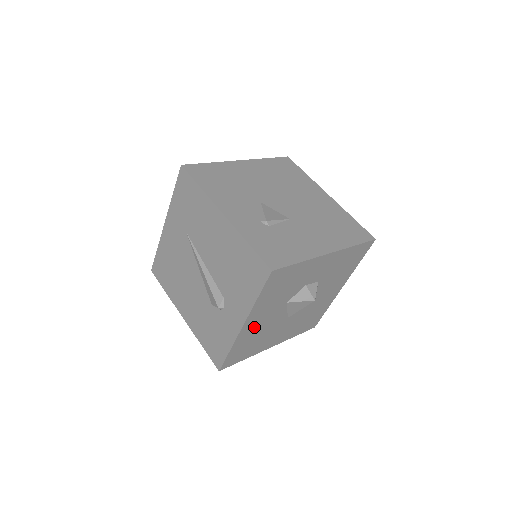
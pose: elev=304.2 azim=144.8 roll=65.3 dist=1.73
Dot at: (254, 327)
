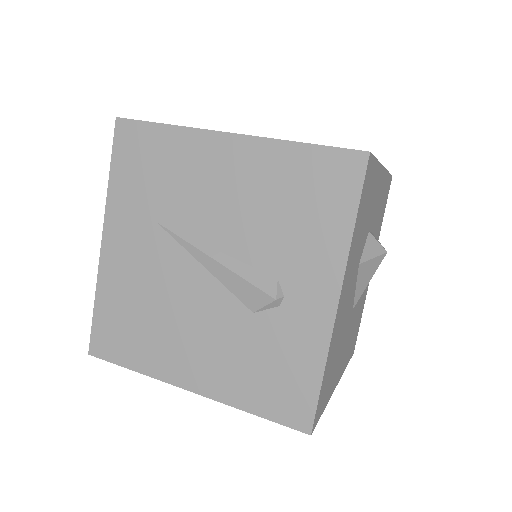
Dot at: (341, 313)
